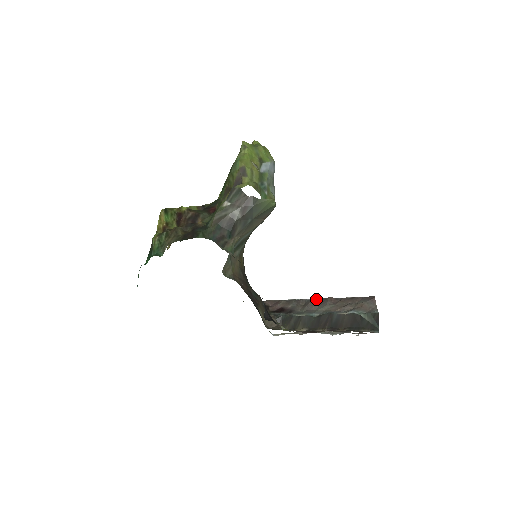
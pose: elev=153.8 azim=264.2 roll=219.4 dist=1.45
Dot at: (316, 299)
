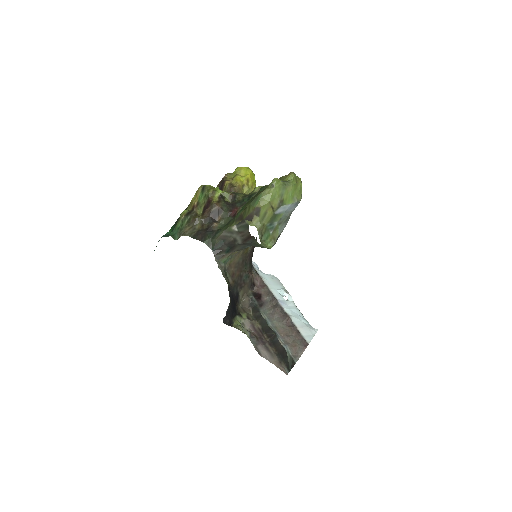
Dot at: (283, 309)
